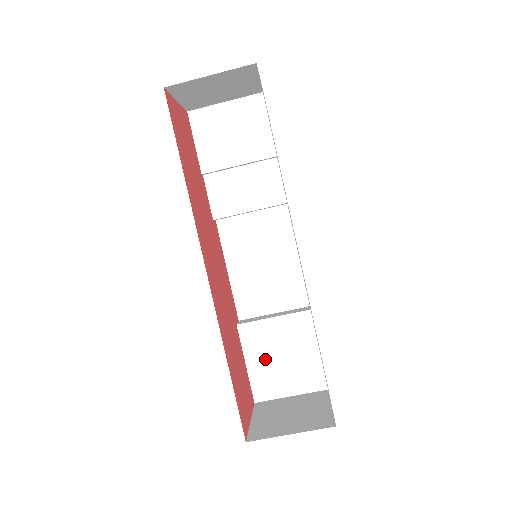
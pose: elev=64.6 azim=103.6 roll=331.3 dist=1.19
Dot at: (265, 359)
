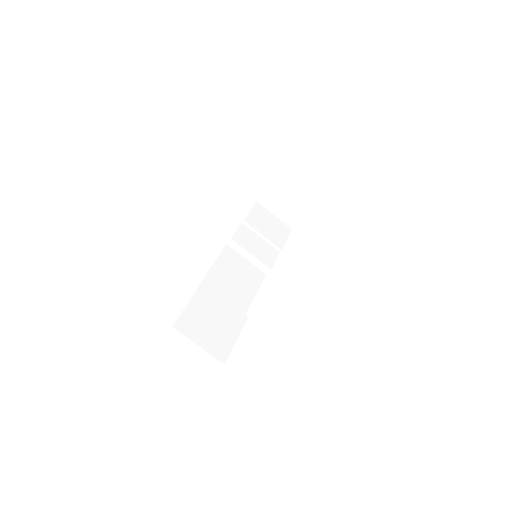
Dot at: (202, 313)
